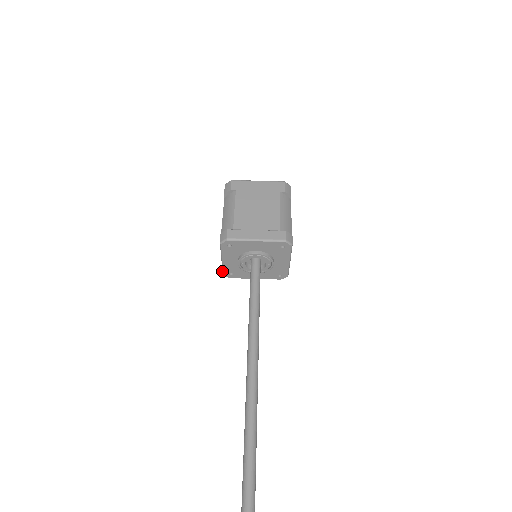
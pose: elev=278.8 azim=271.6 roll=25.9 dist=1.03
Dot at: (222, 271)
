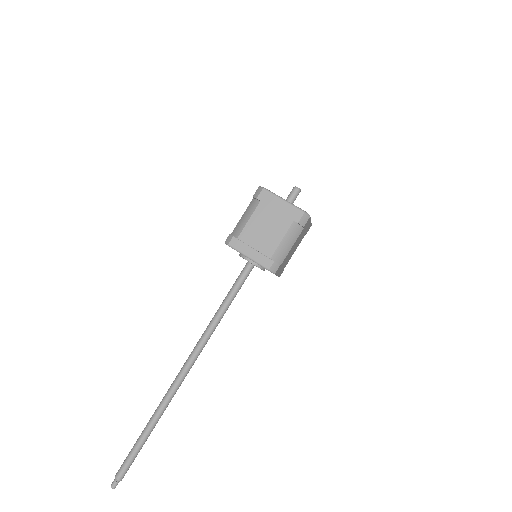
Dot at: occluded
